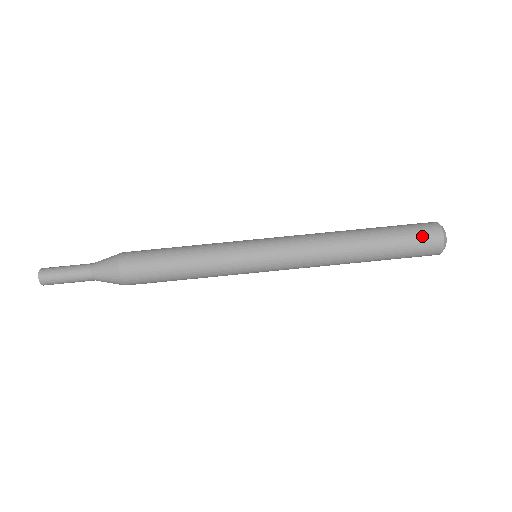
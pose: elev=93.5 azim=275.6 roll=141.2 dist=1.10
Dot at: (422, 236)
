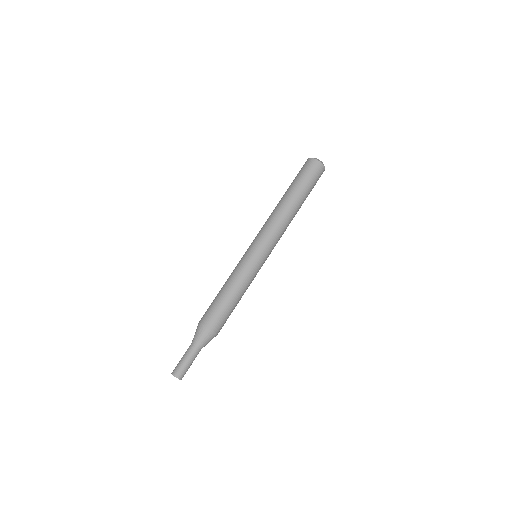
Dot at: (307, 169)
